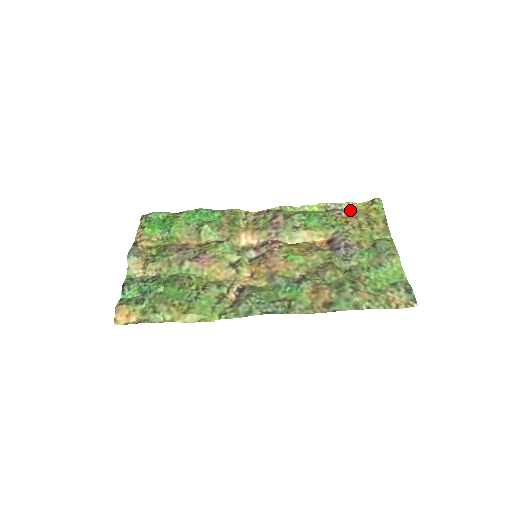
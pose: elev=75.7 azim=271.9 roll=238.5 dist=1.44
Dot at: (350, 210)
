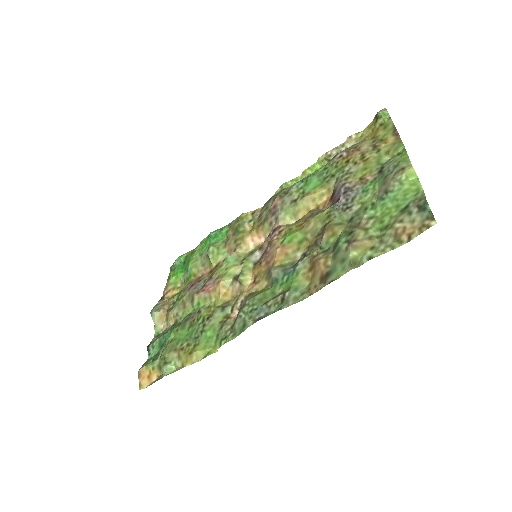
Dot at: (355, 144)
